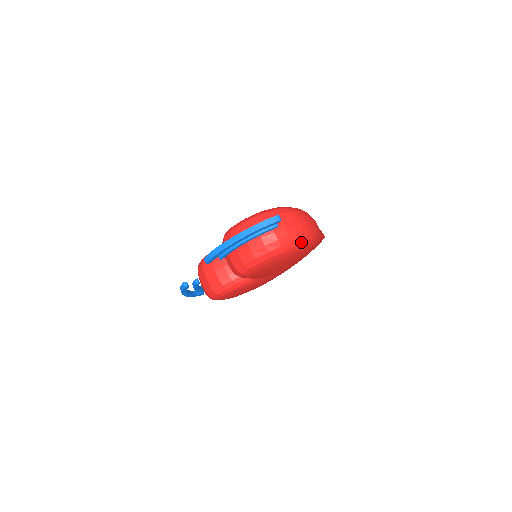
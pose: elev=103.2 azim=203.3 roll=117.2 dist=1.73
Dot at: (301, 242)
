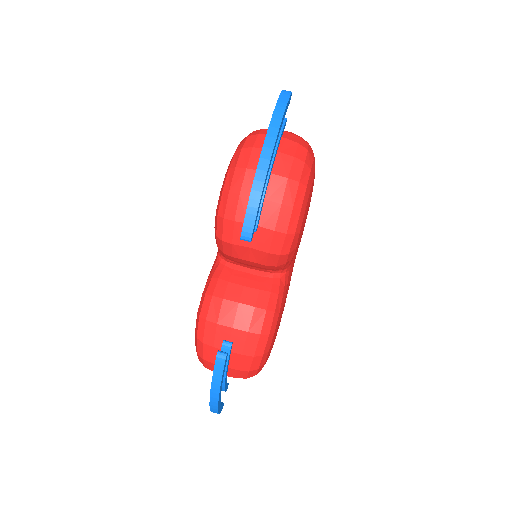
Dot at: occluded
